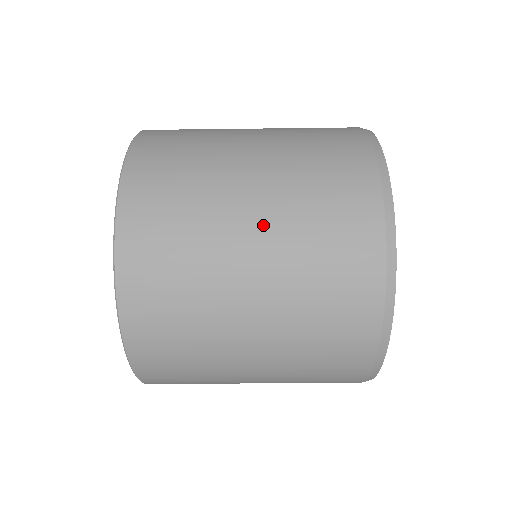
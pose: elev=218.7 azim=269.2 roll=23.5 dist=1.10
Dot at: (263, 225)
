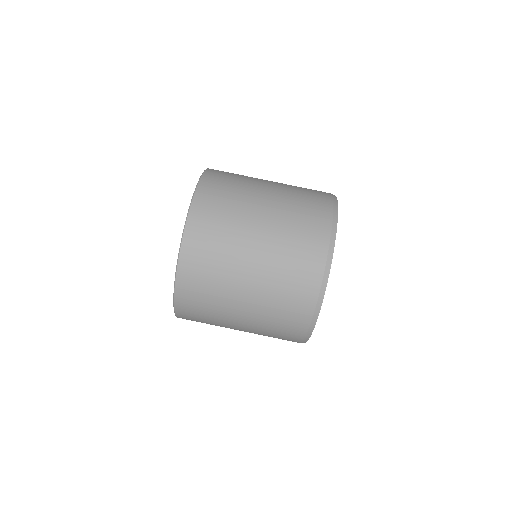
Dot at: occluded
